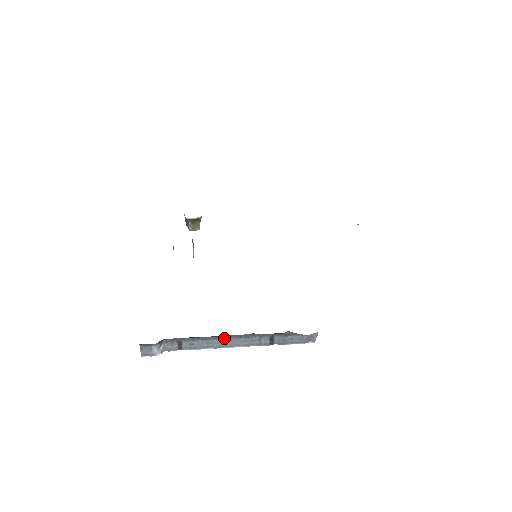
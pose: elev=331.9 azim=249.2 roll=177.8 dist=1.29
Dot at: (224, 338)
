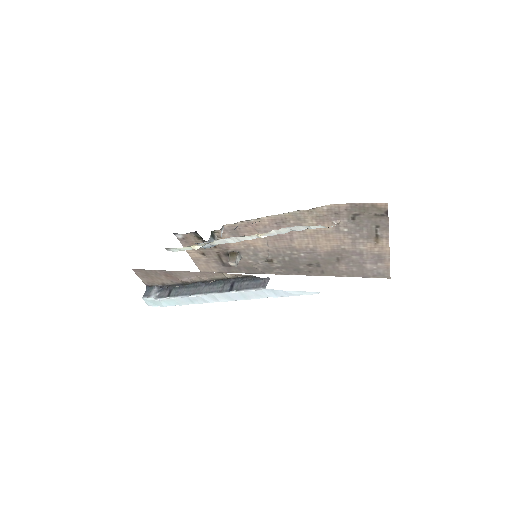
Dot at: (200, 287)
